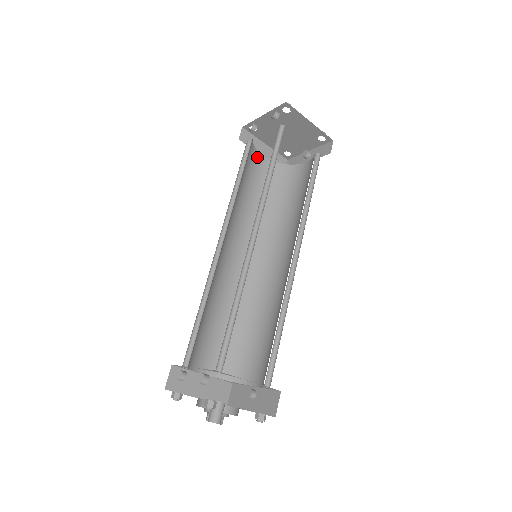
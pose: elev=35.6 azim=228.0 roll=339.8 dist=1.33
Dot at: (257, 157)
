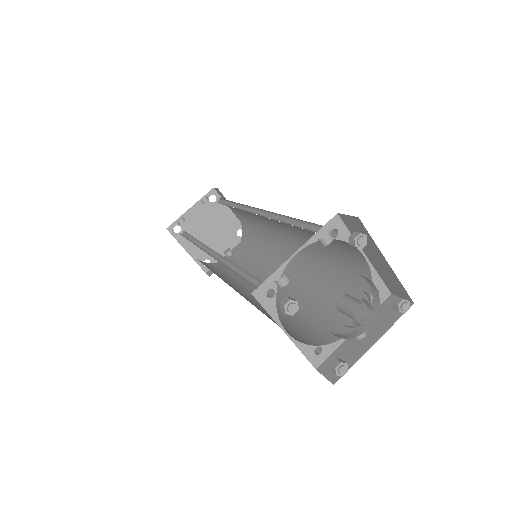
Dot at: occluded
